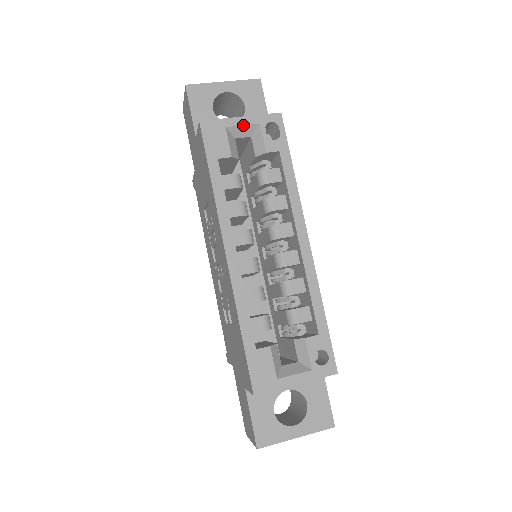
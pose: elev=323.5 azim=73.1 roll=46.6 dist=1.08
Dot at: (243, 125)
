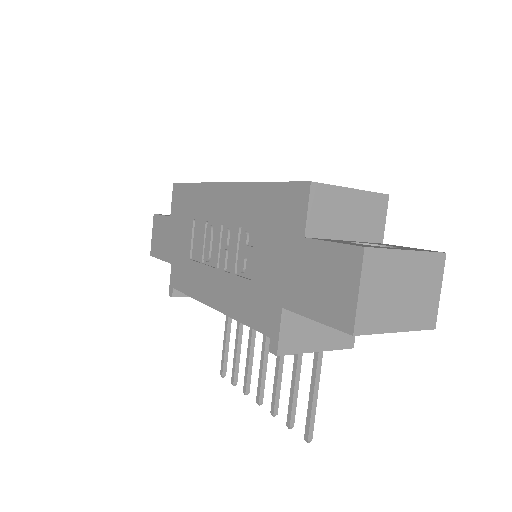
Dot at: occluded
